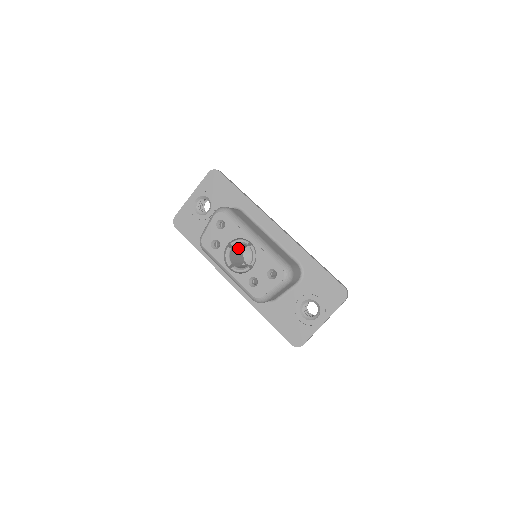
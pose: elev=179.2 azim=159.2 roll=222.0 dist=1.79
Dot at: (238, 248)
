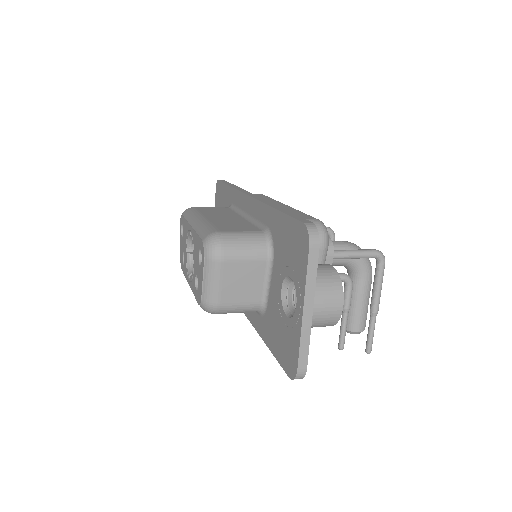
Dot at: occluded
